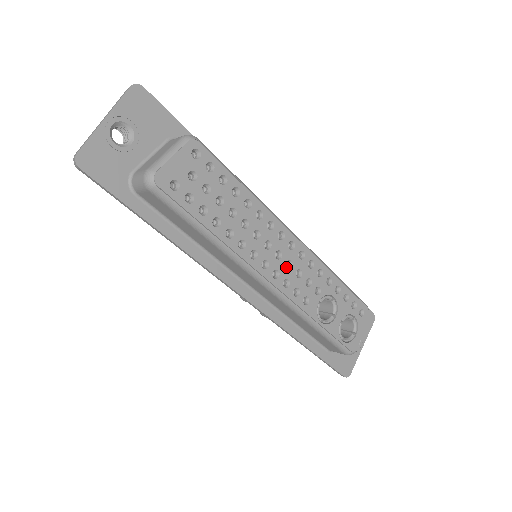
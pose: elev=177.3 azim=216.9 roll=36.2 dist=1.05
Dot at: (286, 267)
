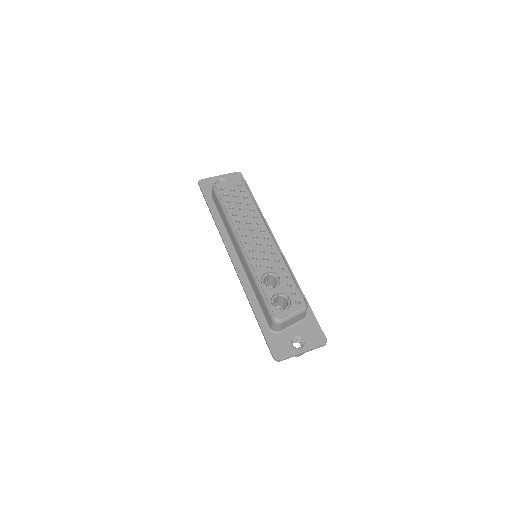
Dot at: (256, 244)
